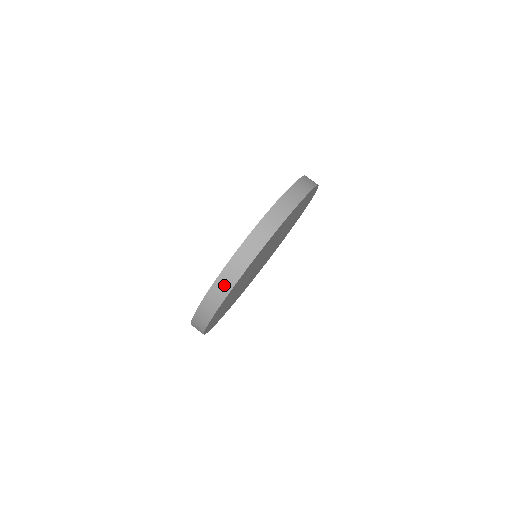
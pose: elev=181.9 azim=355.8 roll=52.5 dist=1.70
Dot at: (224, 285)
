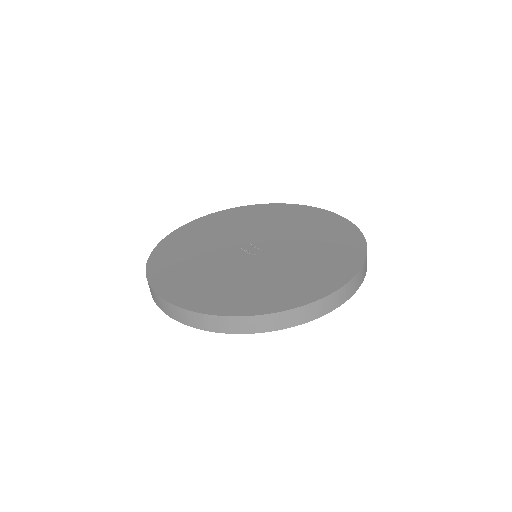
Dot at: occluded
